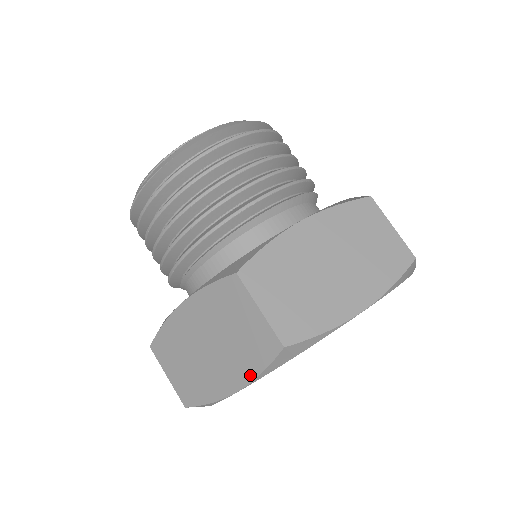
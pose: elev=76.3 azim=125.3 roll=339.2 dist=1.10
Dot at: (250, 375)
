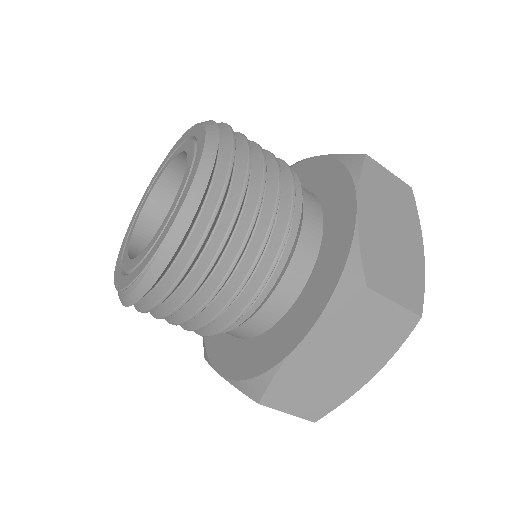
Dot at: occluded
